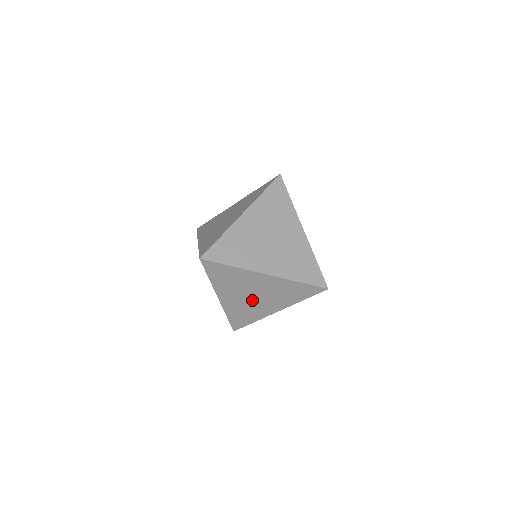
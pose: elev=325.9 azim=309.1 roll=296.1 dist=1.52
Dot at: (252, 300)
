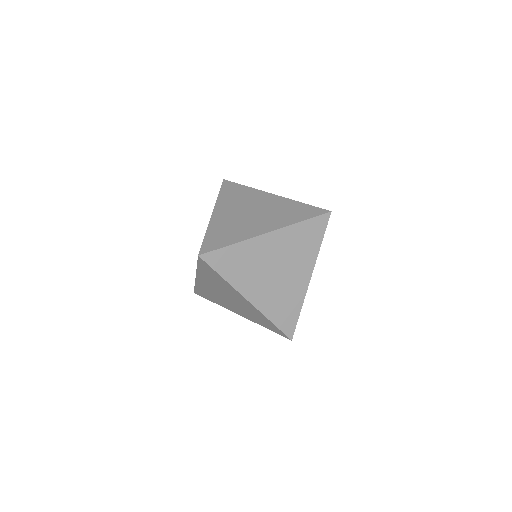
Dot at: (224, 297)
